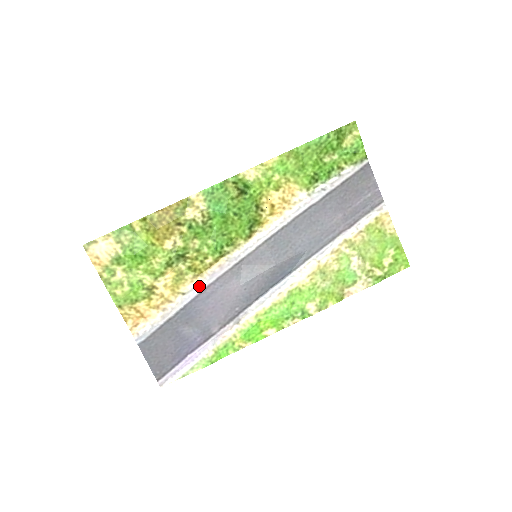
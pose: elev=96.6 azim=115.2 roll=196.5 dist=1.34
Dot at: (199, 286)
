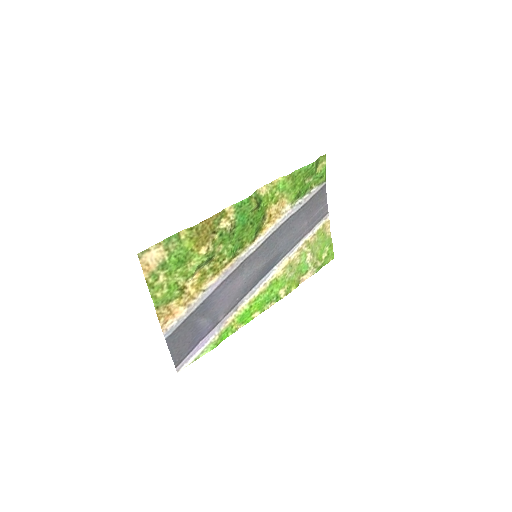
Dot at: (216, 283)
